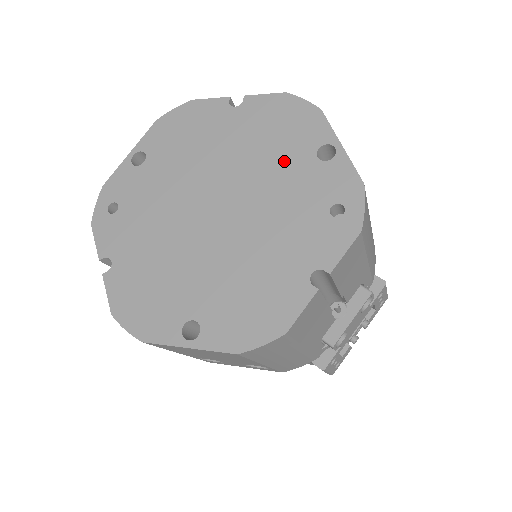
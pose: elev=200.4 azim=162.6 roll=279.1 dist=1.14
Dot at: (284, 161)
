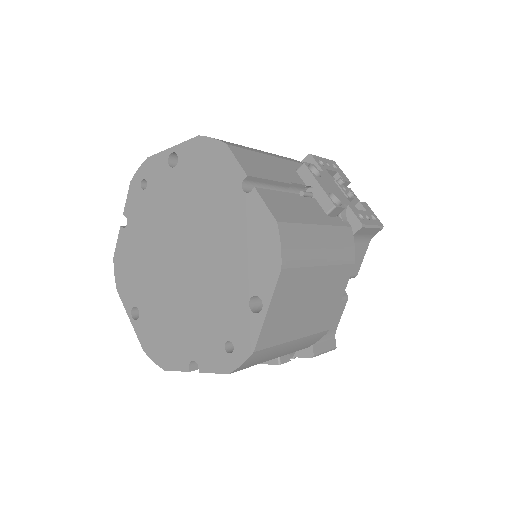
Dot at: (233, 277)
